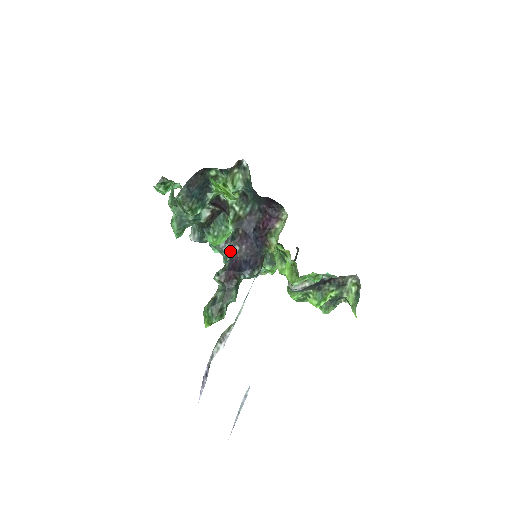
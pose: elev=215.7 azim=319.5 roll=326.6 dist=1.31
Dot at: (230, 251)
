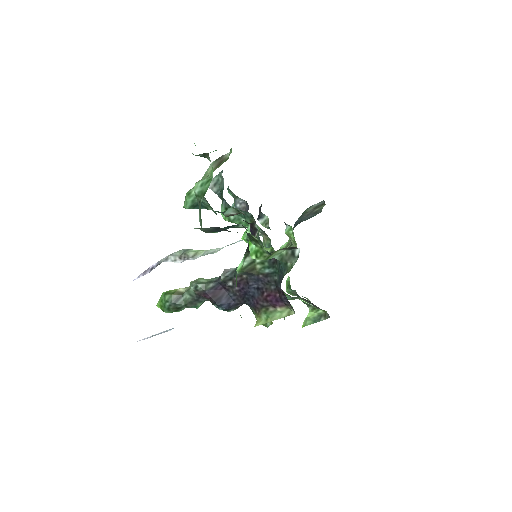
Dot at: (222, 281)
